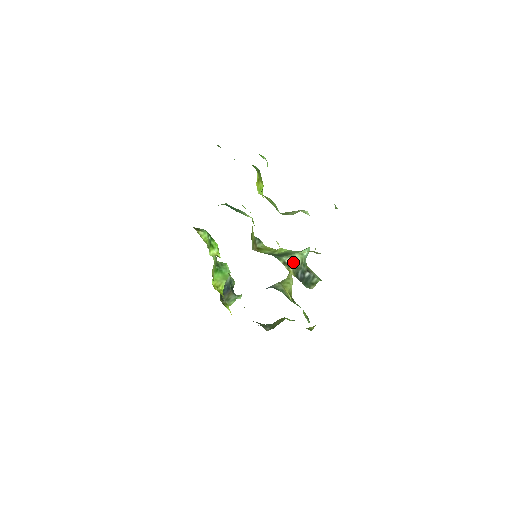
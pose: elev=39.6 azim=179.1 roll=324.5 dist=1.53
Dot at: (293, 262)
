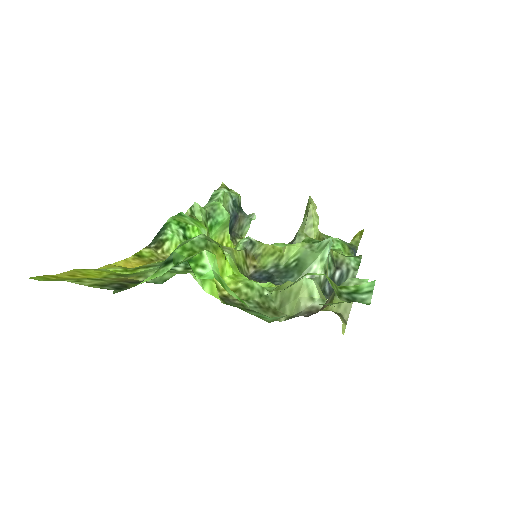
Dot at: occluded
